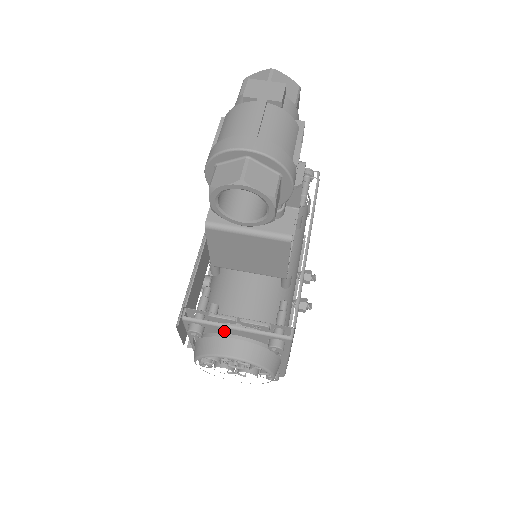
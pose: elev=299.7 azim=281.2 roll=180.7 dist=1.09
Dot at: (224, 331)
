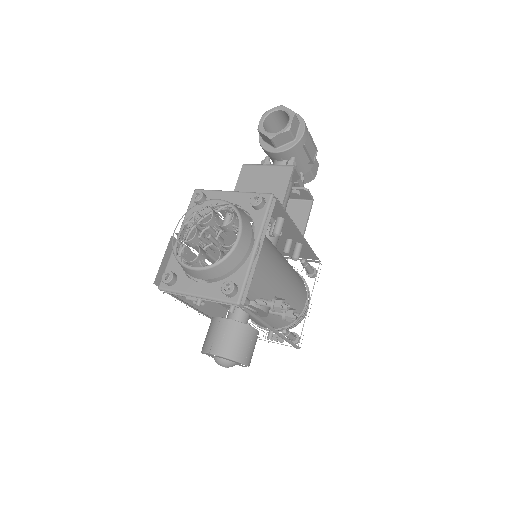
Dot at: occluded
